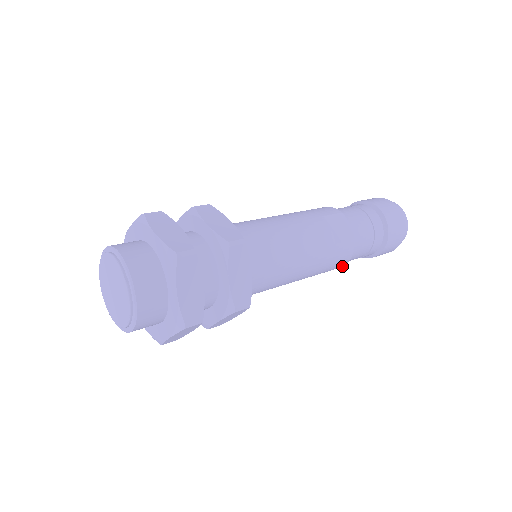
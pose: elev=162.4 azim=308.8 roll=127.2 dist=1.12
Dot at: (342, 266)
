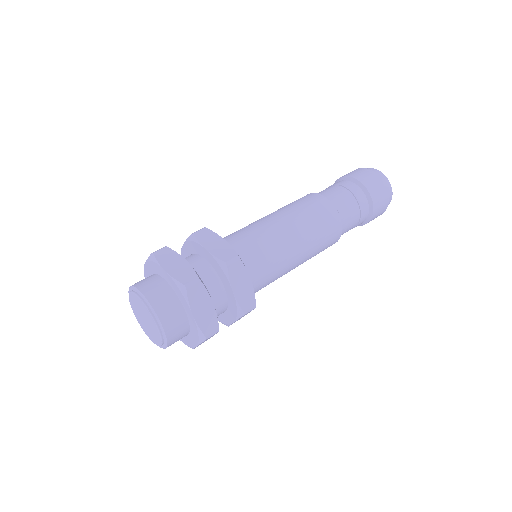
Dot at: (335, 242)
